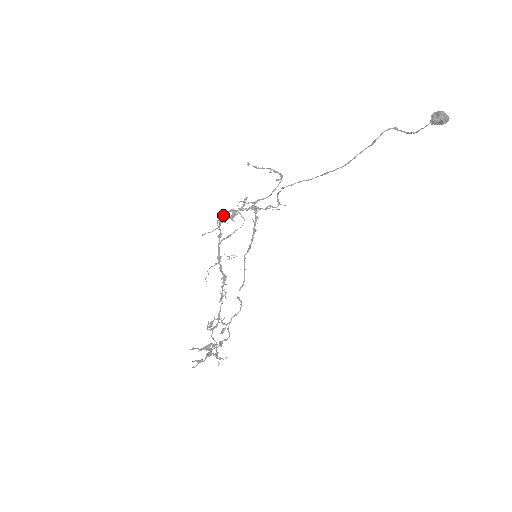
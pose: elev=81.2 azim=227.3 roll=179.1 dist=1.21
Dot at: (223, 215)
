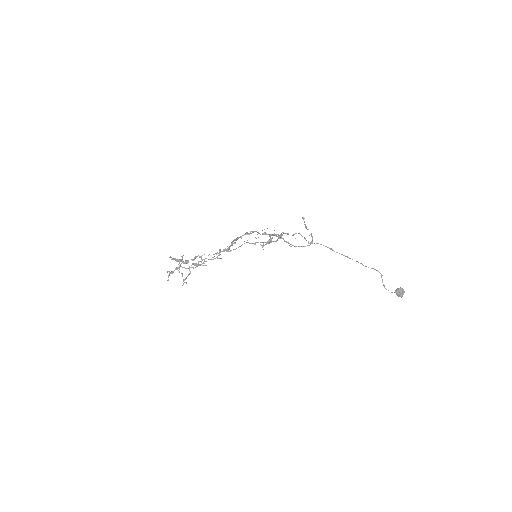
Dot at: (264, 234)
